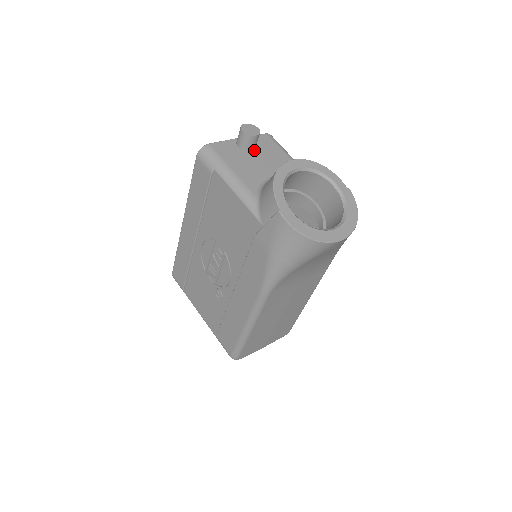
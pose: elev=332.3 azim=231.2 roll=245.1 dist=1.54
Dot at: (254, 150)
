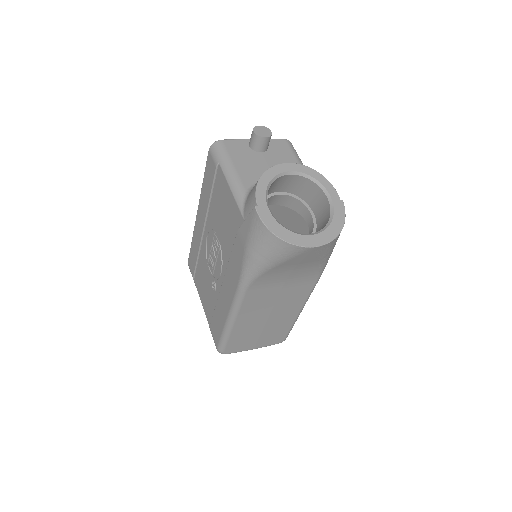
Dot at: (264, 152)
